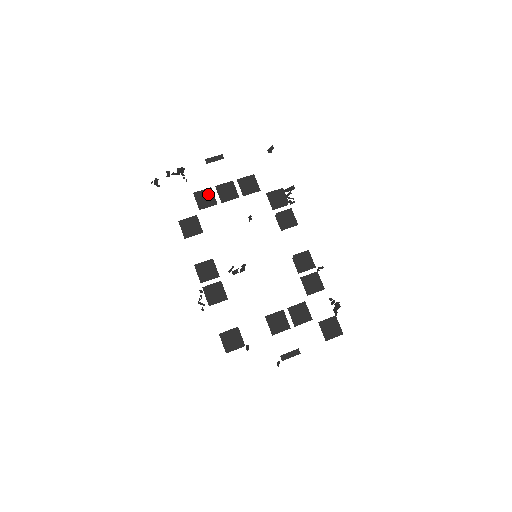
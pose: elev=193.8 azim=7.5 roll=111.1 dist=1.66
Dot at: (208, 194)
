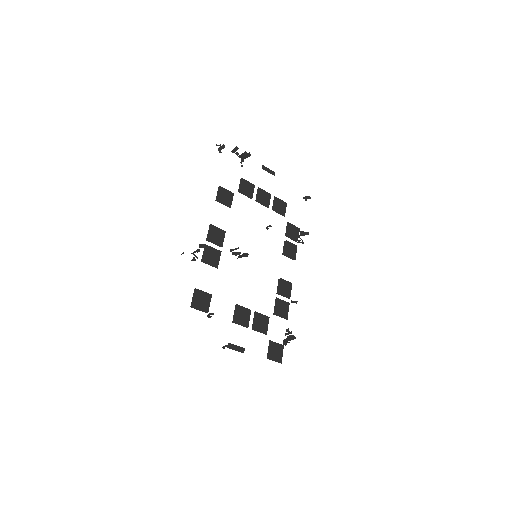
Dot at: (250, 187)
